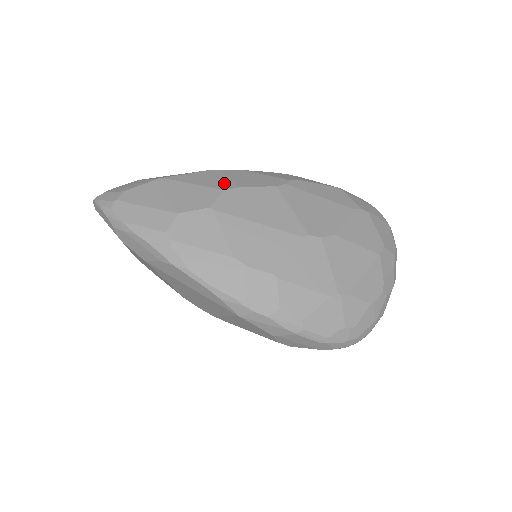
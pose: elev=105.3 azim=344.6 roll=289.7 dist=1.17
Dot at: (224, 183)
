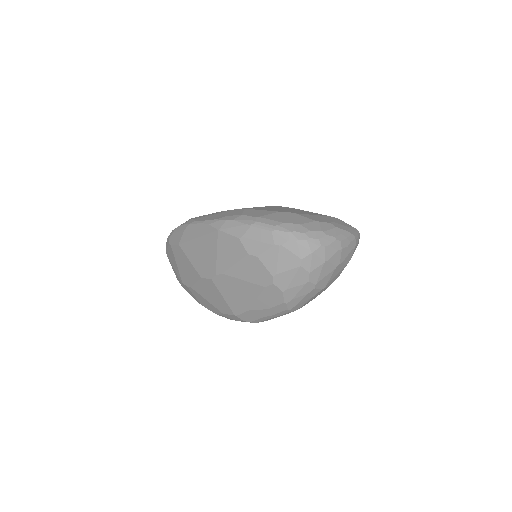
Dot at: occluded
